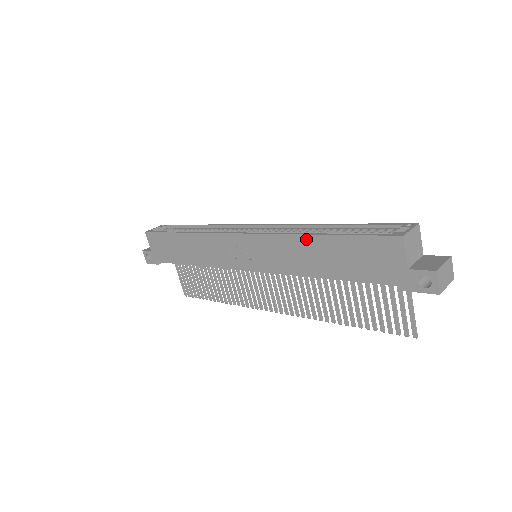
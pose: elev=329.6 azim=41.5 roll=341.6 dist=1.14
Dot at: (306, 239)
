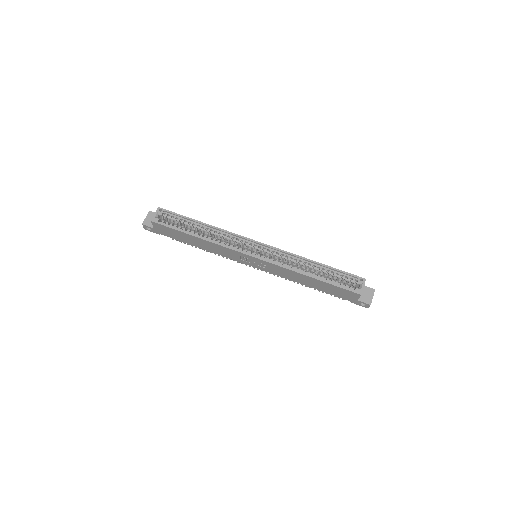
Dot at: (304, 276)
